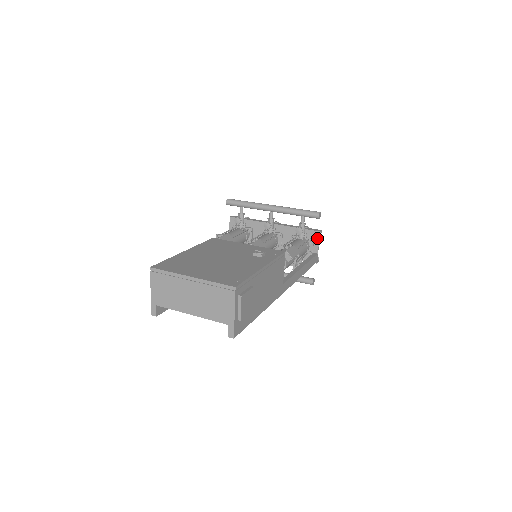
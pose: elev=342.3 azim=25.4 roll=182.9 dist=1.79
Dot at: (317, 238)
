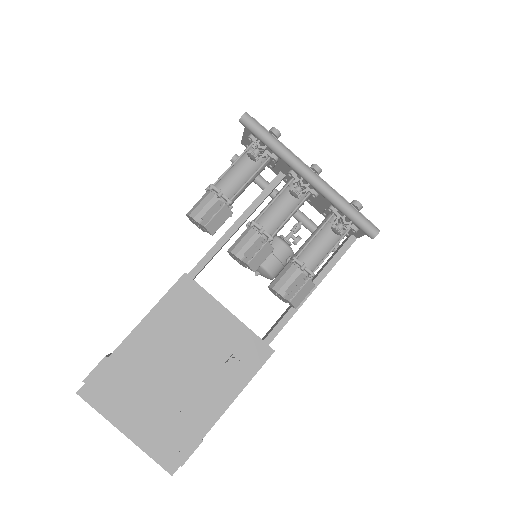
Dot at: (363, 232)
